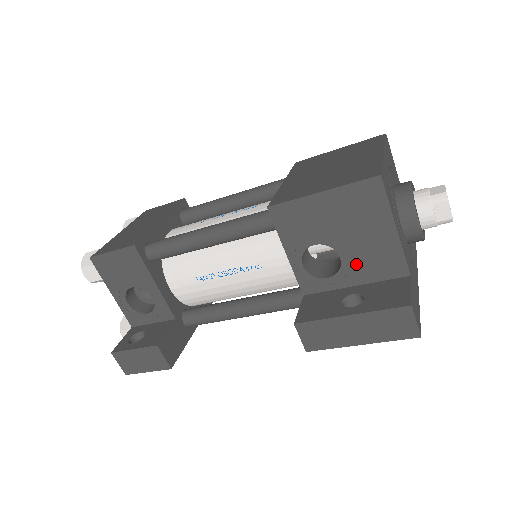
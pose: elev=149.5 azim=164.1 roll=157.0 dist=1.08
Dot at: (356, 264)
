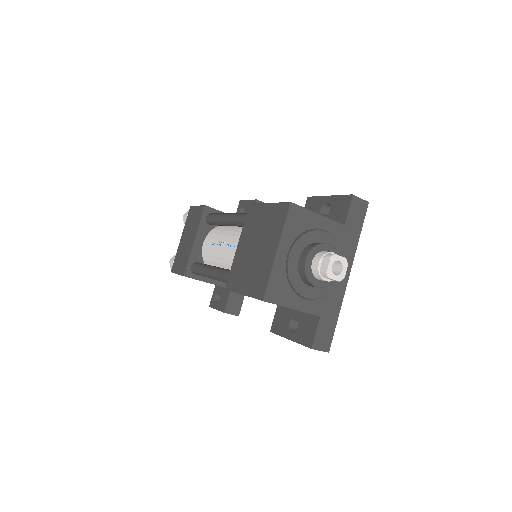
Dot at: occluded
